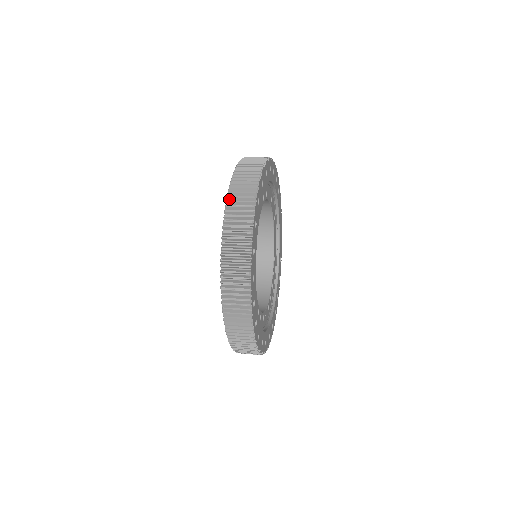
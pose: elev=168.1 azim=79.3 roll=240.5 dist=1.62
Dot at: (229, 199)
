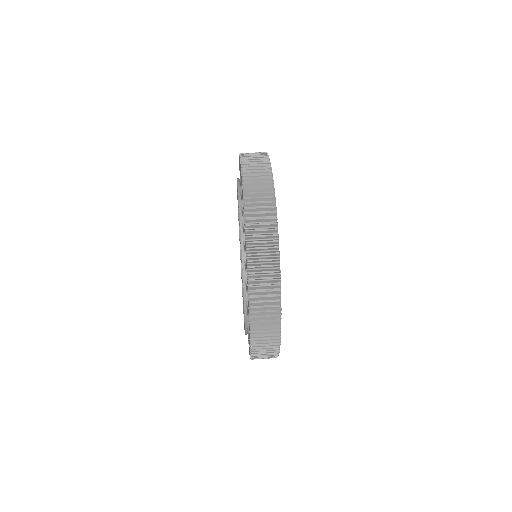
Dot at: (251, 296)
